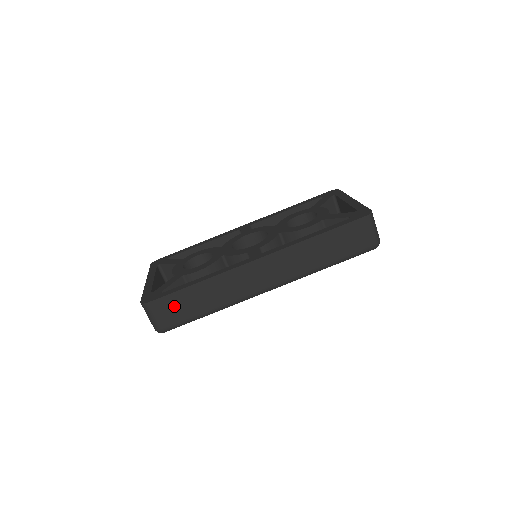
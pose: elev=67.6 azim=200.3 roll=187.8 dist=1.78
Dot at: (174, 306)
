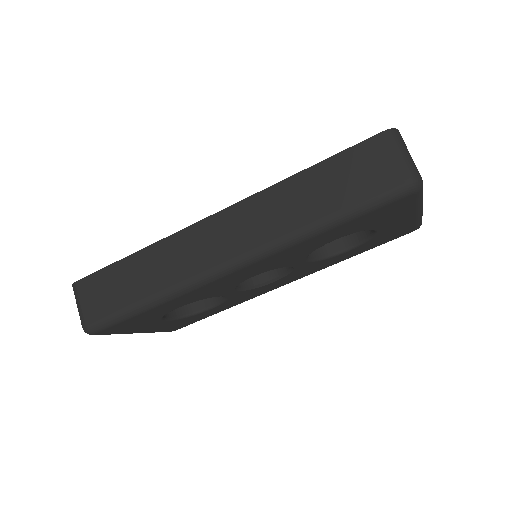
Dot at: (104, 288)
